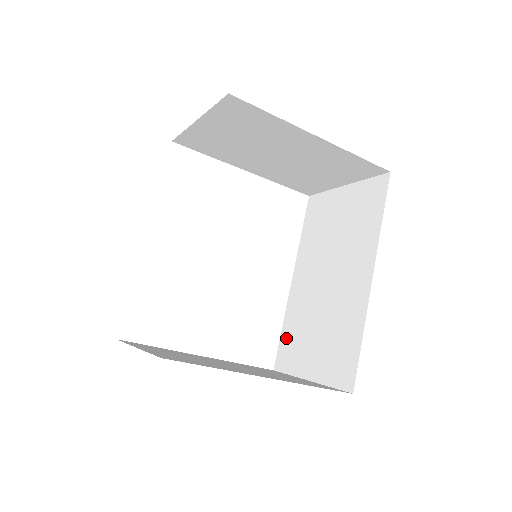
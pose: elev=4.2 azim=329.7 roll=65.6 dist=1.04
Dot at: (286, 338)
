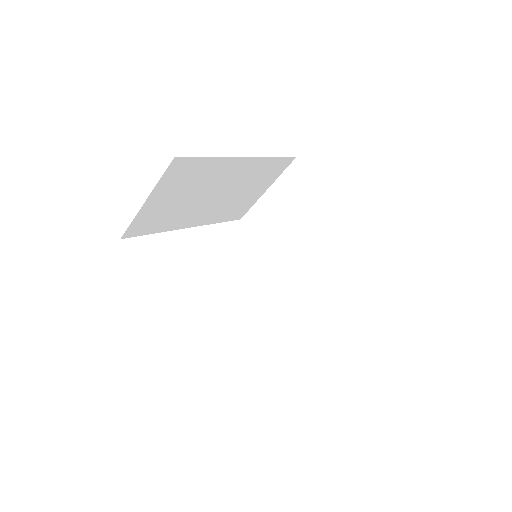
Dot at: occluded
